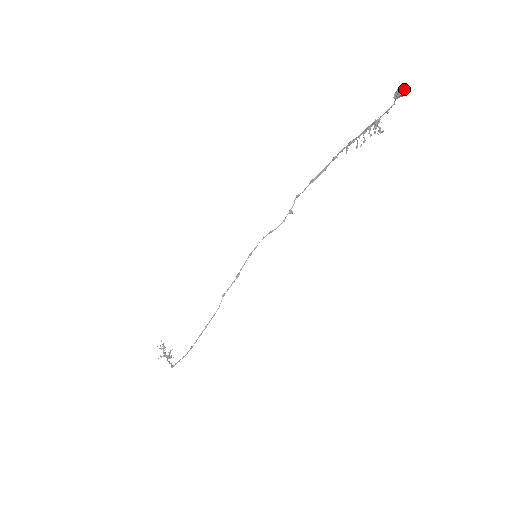
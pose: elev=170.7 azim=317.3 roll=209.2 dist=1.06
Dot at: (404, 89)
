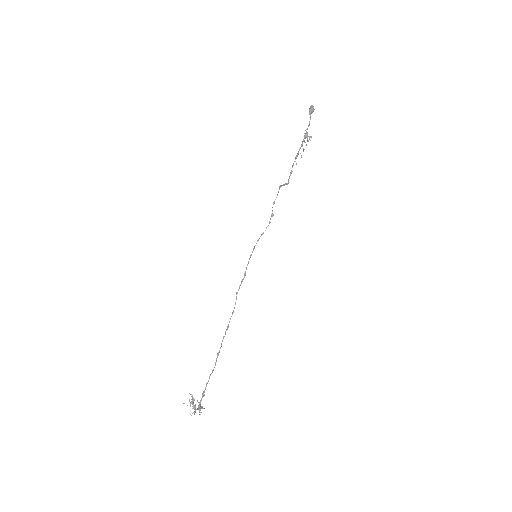
Dot at: (312, 106)
